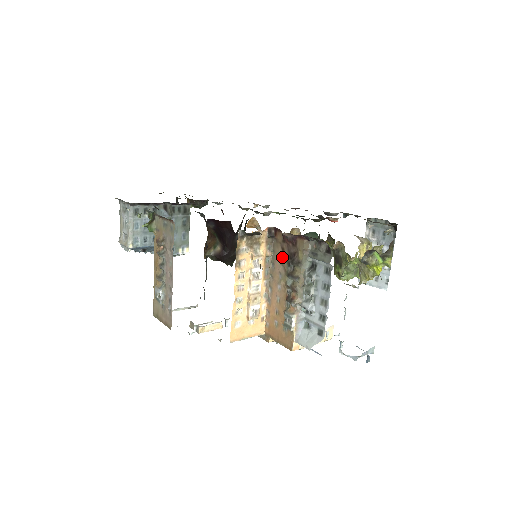
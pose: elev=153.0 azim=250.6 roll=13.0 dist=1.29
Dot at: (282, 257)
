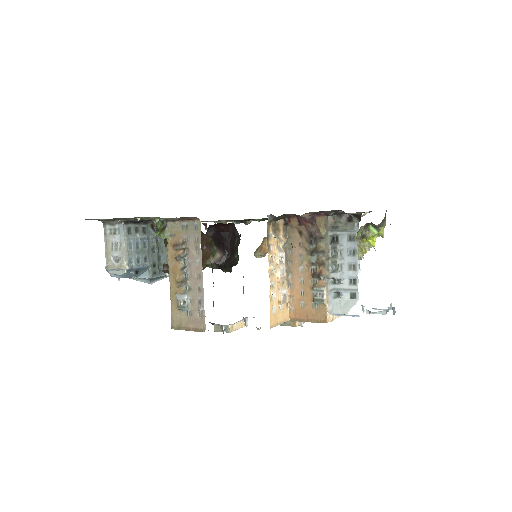
Dot at: (301, 239)
